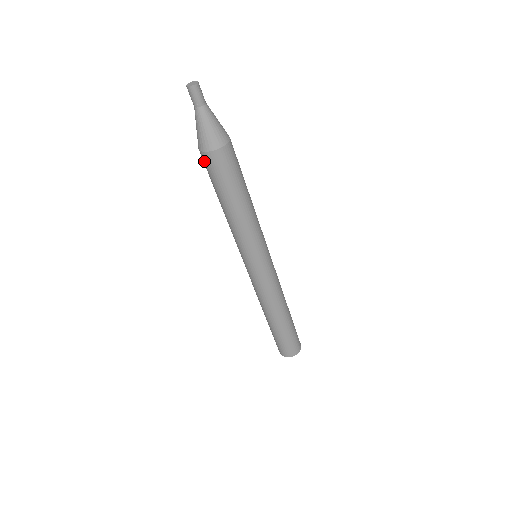
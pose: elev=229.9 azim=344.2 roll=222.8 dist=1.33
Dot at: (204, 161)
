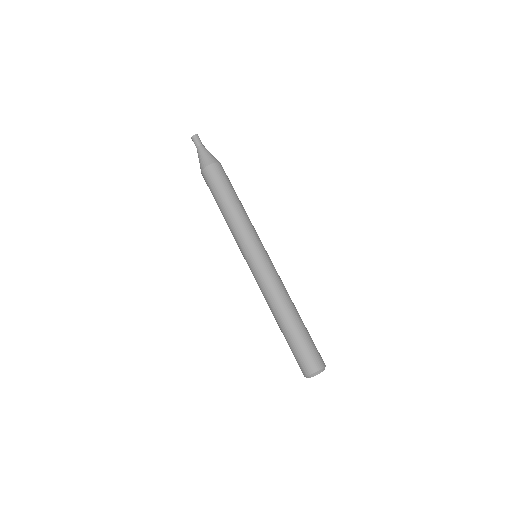
Dot at: (205, 178)
